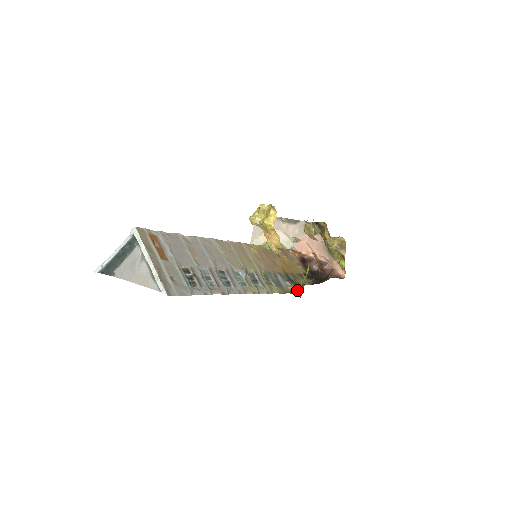
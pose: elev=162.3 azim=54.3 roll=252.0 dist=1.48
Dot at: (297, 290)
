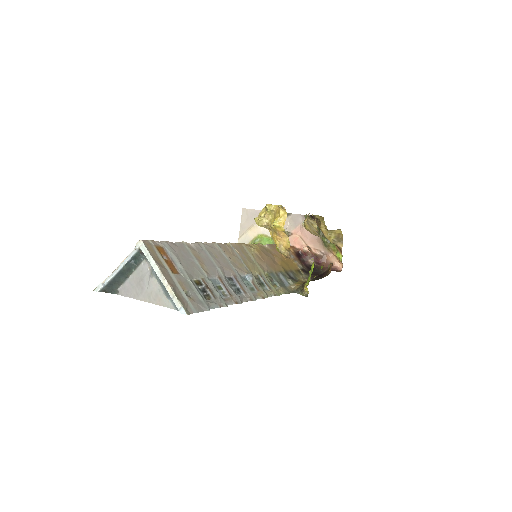
Dot at: (302, 289)
